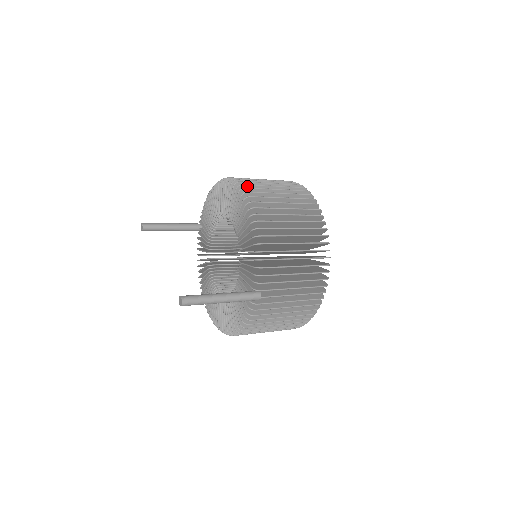
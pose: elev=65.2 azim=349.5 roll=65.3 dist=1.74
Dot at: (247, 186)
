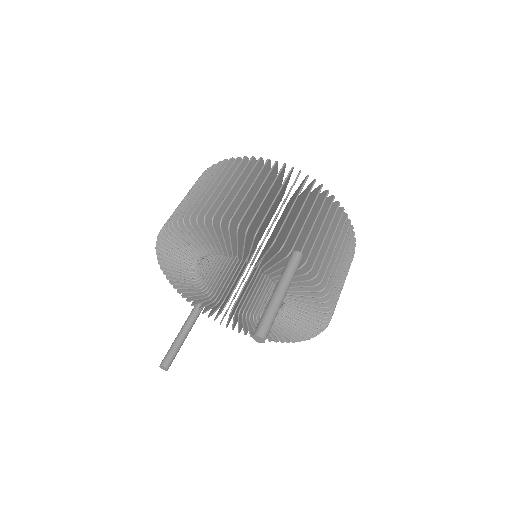
Dot at: occluded
